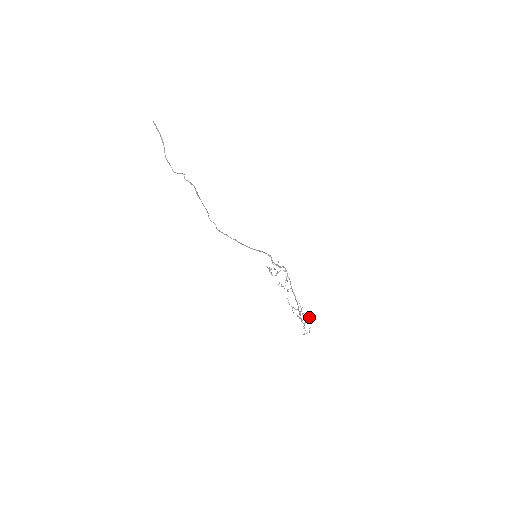
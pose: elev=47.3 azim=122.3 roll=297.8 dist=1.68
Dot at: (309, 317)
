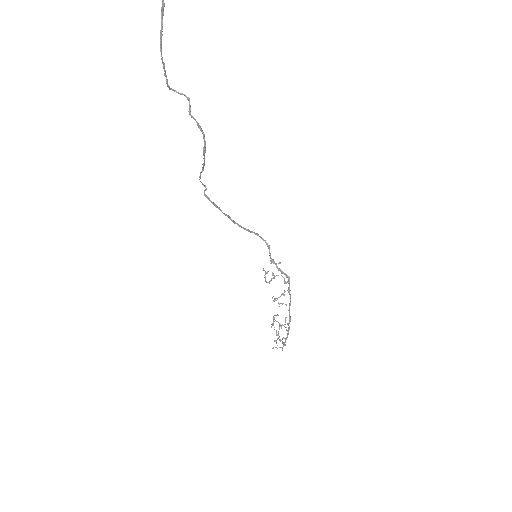
Dot at: occluded
